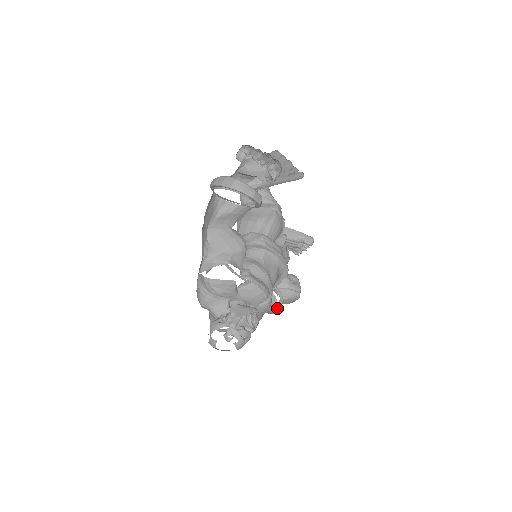
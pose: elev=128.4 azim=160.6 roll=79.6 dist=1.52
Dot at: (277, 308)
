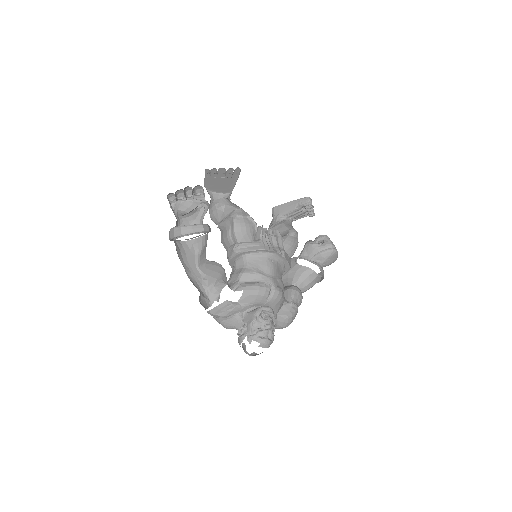
Dot at: (323, 273)
